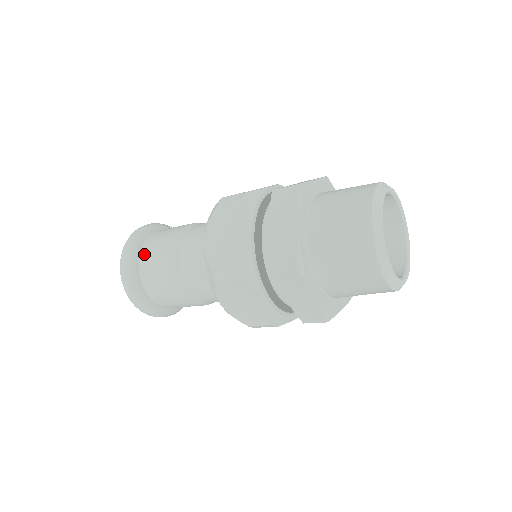
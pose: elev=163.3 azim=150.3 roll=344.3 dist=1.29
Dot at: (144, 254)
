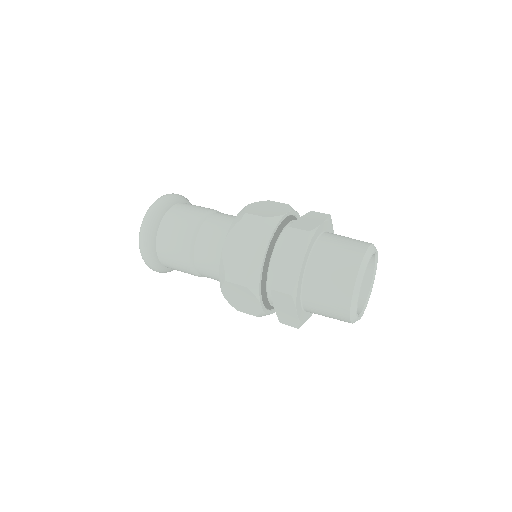
Dot at: (183, 204)
